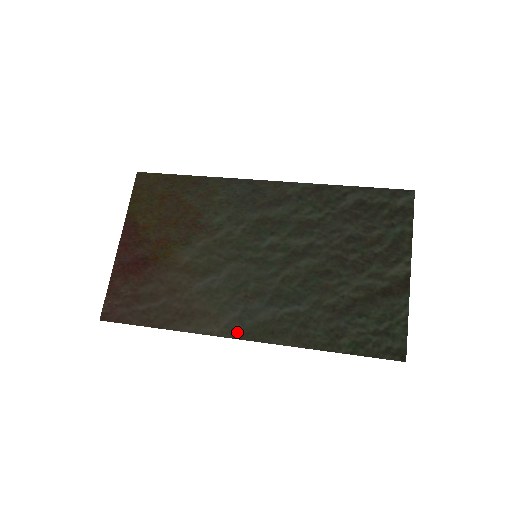
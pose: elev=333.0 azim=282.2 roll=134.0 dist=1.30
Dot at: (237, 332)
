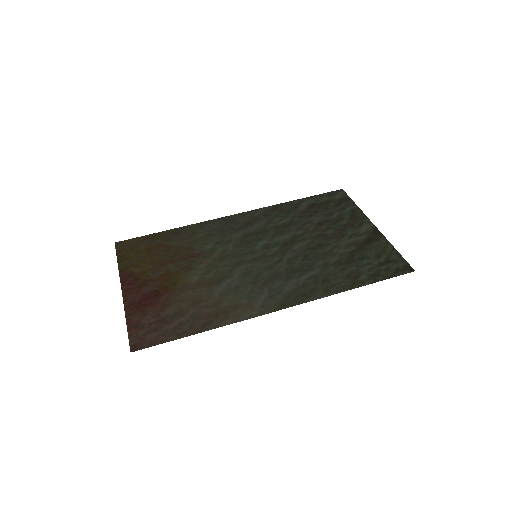
Dot at: (274, 306)
